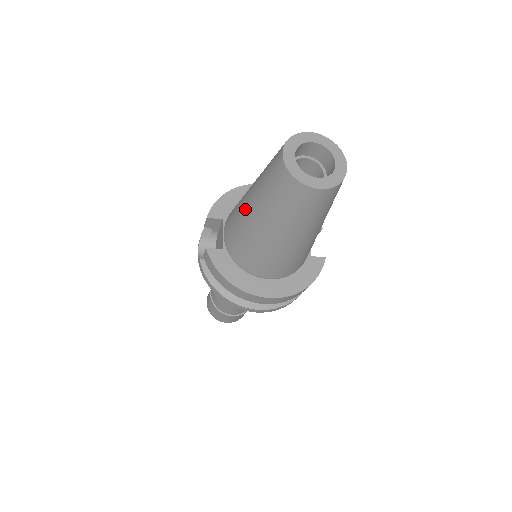
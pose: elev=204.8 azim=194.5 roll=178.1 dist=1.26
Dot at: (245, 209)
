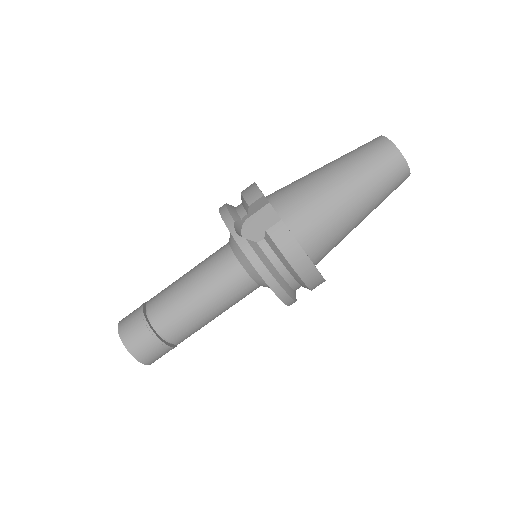
Dot at: (331, 185)
